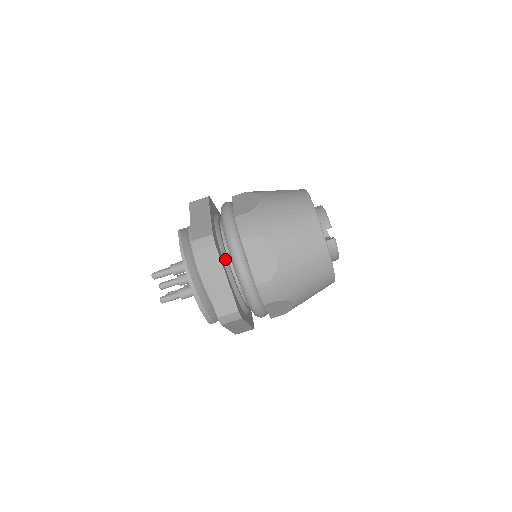
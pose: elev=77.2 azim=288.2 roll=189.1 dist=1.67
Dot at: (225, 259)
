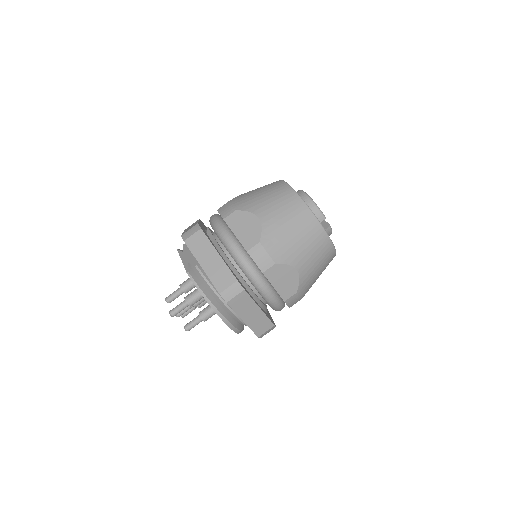
Dot at: (248, 288)
